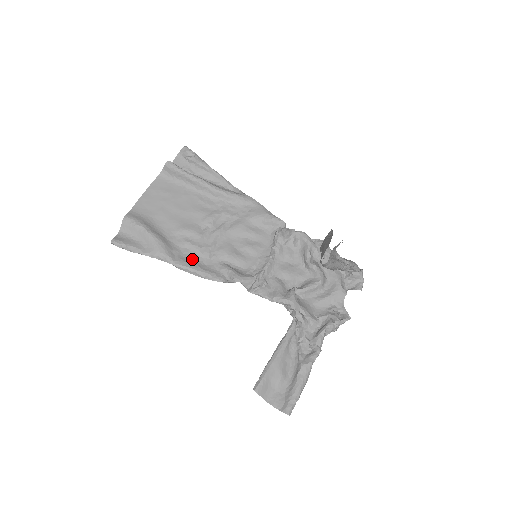
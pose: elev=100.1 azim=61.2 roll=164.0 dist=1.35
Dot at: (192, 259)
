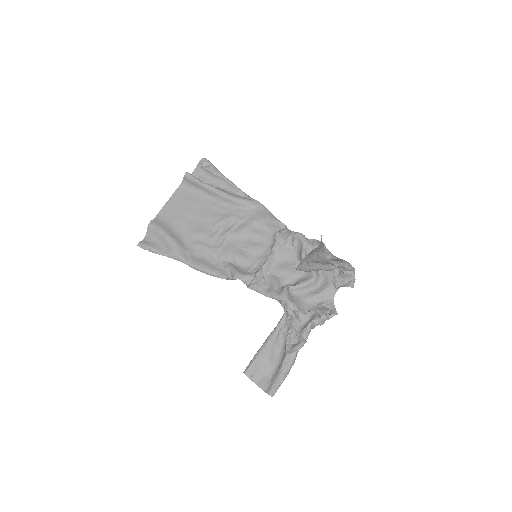
Dot at: (202, 259)
